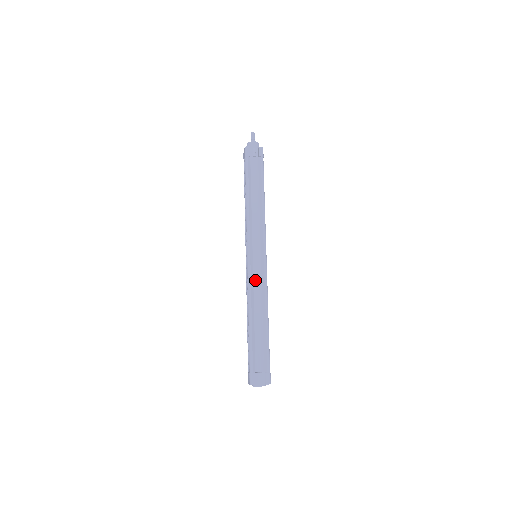
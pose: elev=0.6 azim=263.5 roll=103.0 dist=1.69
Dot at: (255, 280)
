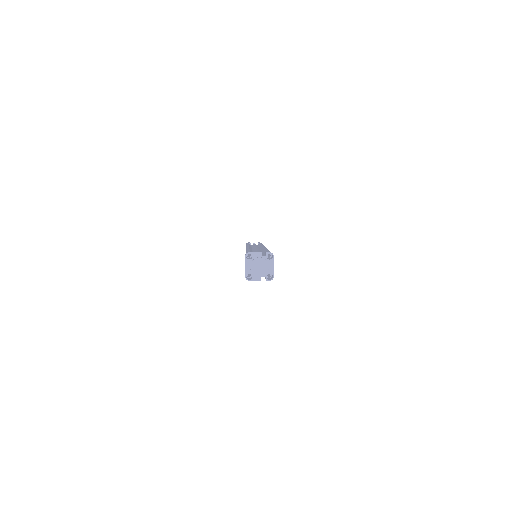
Dot at: (254, 249)
